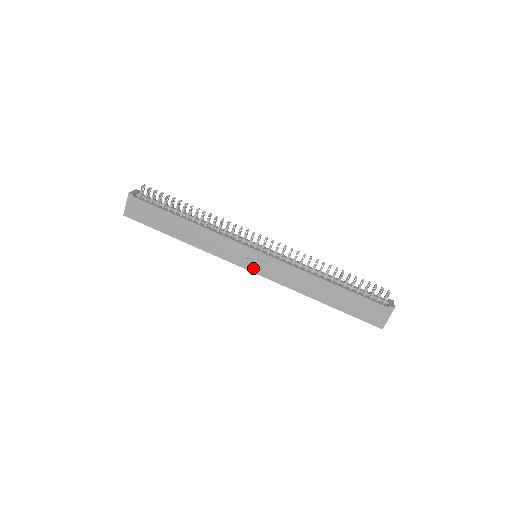
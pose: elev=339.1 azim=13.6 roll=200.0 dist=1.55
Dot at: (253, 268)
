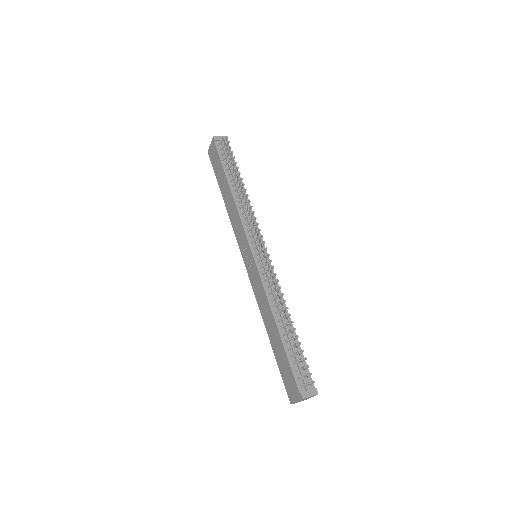
Dot at: (246, 264)
